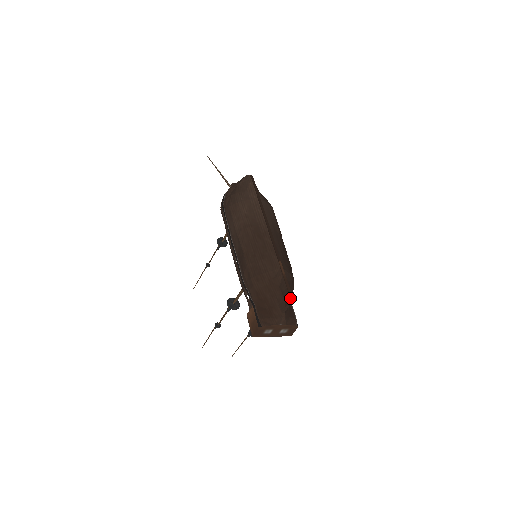
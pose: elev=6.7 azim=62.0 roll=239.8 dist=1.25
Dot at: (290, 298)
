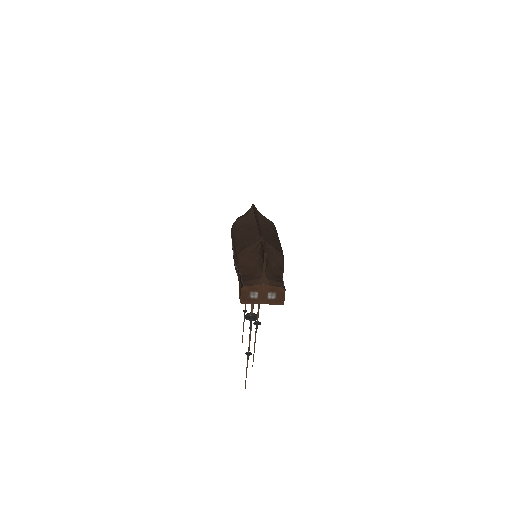
Dot at: (264, 253)
